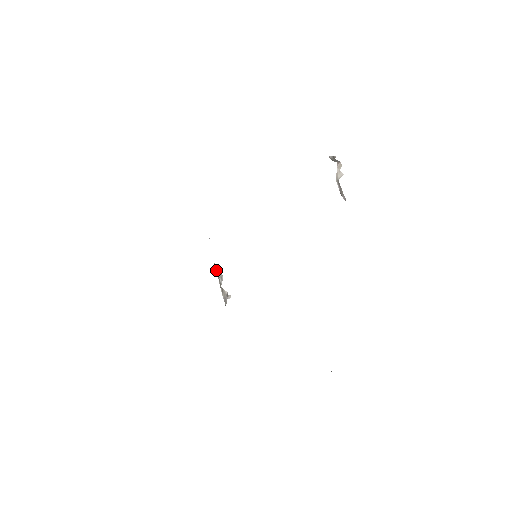
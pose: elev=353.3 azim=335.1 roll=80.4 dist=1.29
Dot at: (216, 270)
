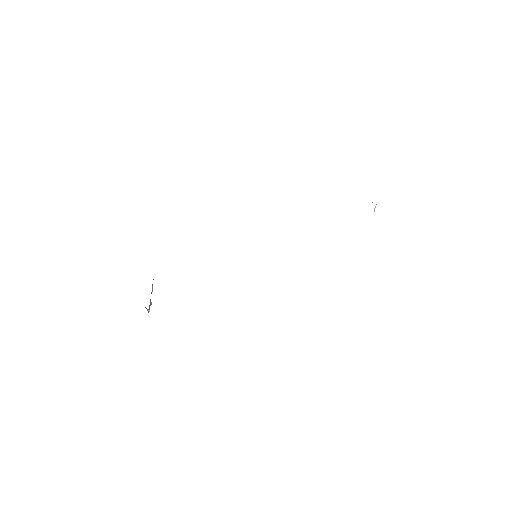
Dot at: occluded
